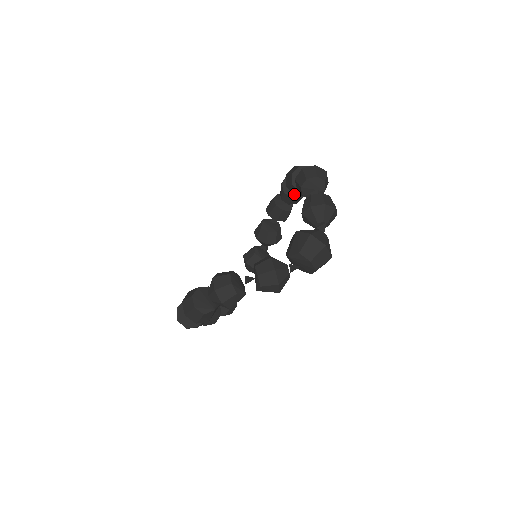
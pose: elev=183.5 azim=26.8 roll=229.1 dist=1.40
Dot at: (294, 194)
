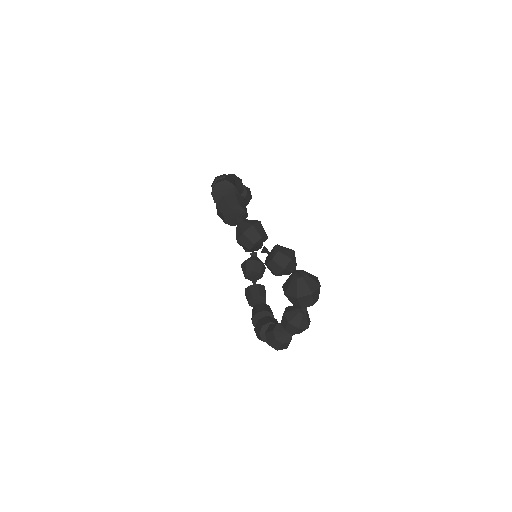
Dot at: occluded
